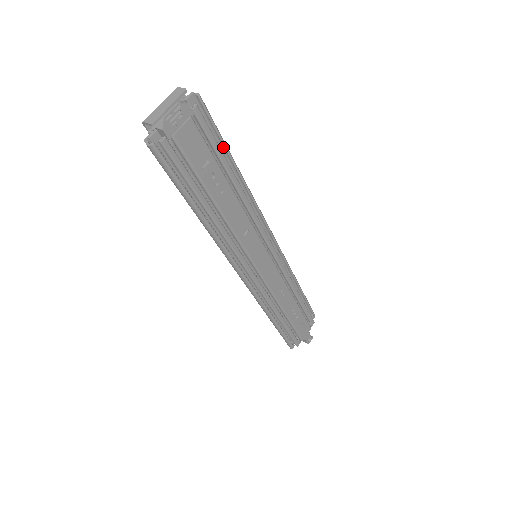
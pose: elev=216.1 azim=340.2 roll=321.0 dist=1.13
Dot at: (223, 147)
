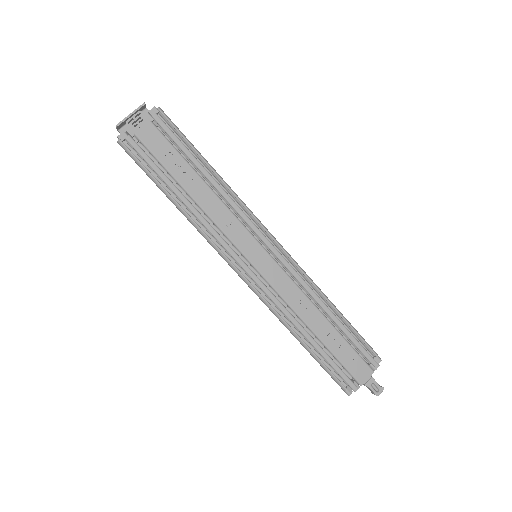
Dot at: (193, 148)
